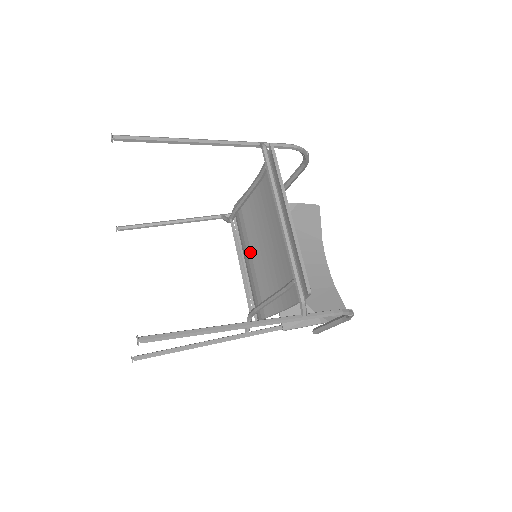
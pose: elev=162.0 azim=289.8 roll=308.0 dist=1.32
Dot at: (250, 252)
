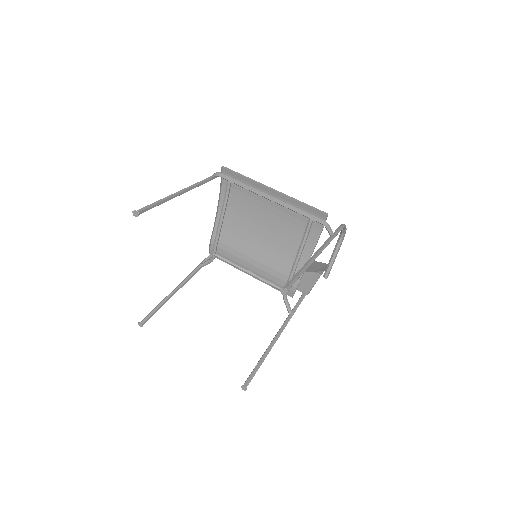
Dot at: (249, 258)
